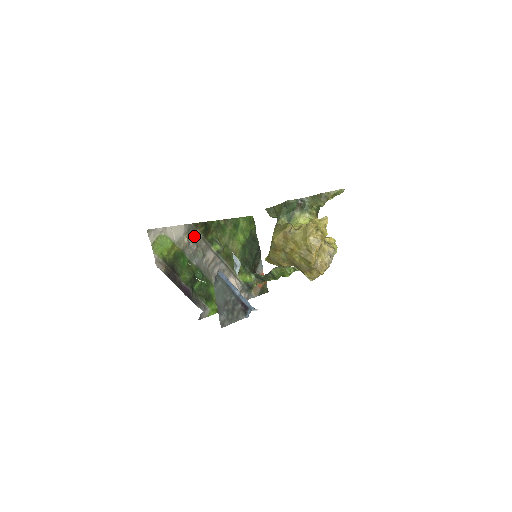
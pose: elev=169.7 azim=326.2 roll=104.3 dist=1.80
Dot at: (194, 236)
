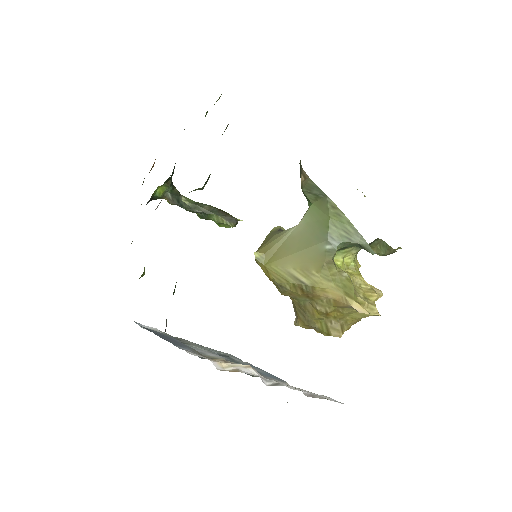
Dot at: occluded
